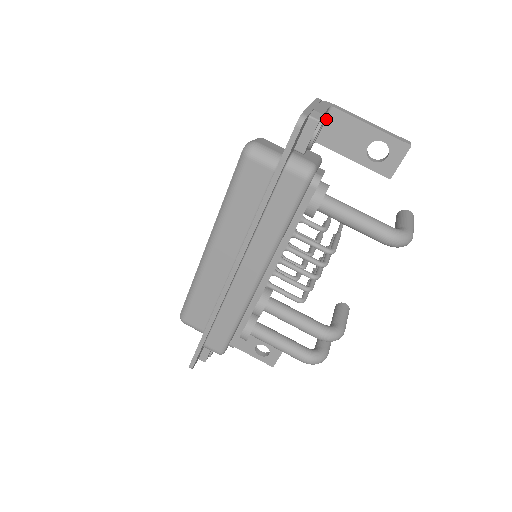
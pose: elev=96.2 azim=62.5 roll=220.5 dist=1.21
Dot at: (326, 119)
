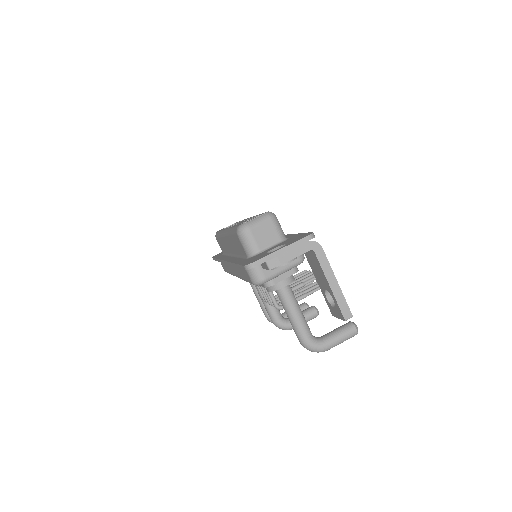
Dot at: (310, 250)
